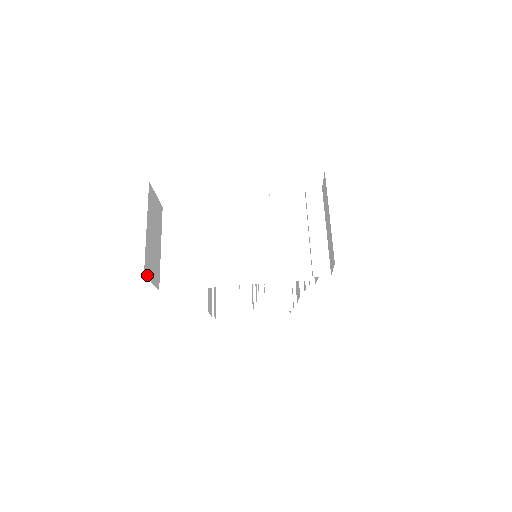
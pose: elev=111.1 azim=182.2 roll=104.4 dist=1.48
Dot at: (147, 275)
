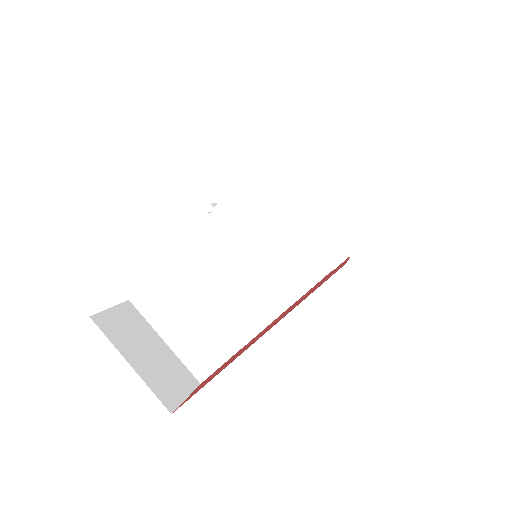
Dot at: (175, 405)
